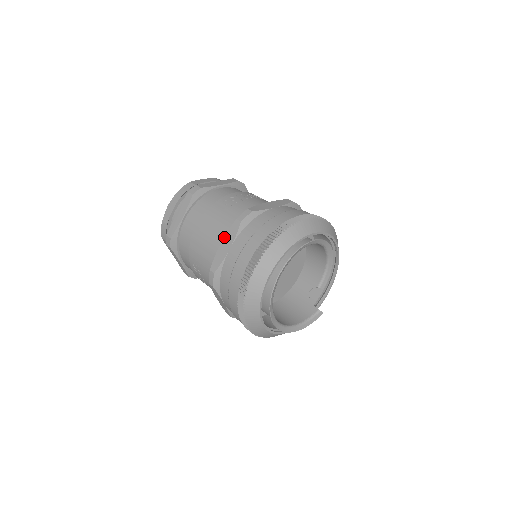
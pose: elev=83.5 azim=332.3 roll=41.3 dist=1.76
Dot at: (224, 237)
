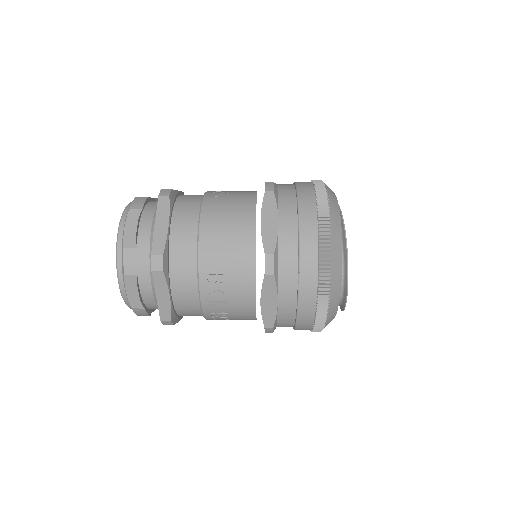
Dot at: (261, 213)
